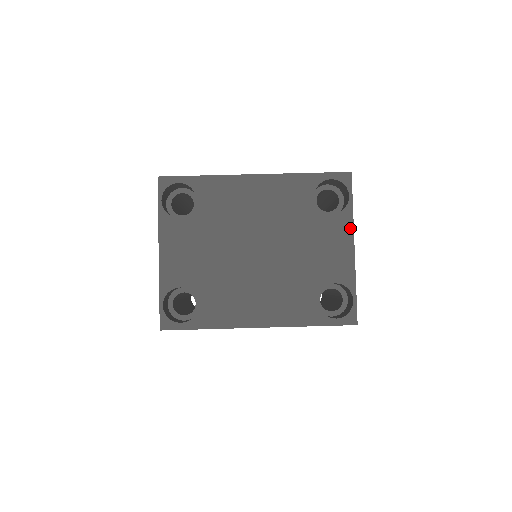
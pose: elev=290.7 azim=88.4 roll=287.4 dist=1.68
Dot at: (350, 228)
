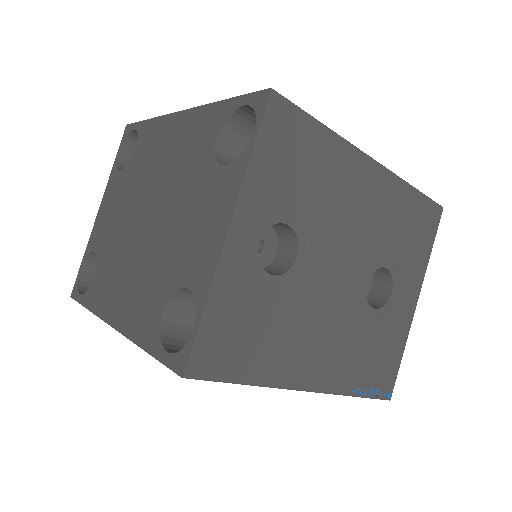
Dot at: (235, 192)
